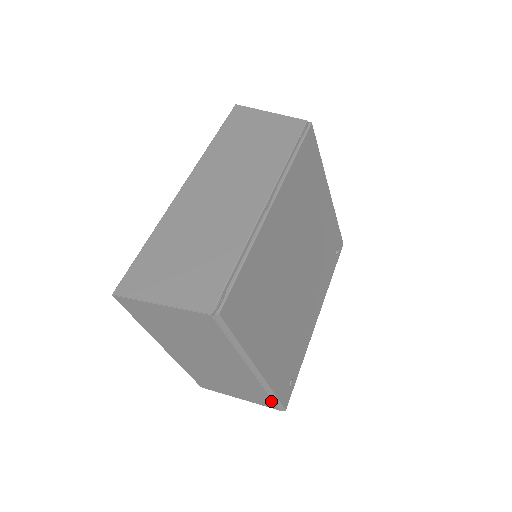
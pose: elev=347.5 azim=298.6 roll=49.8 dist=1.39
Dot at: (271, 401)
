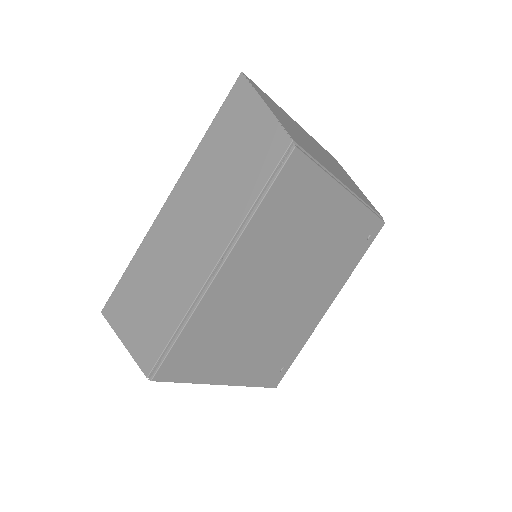
Dot at: occluded
